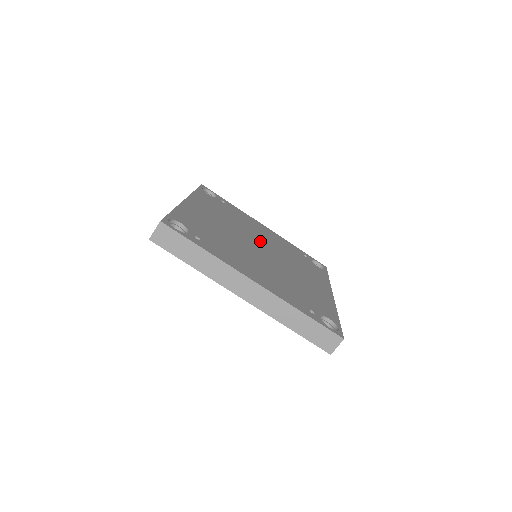
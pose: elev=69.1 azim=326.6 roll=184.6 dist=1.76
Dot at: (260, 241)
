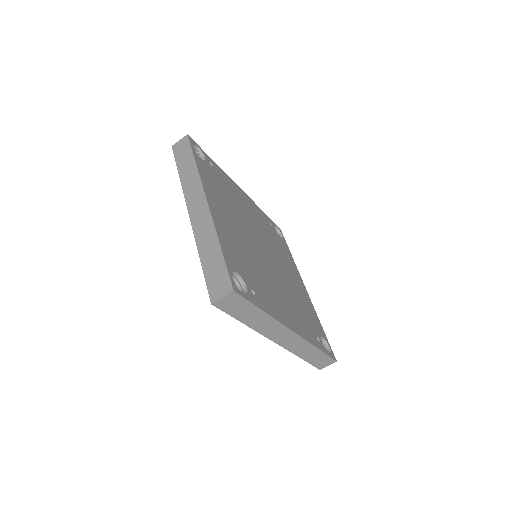
Dot at: (257, 233)
